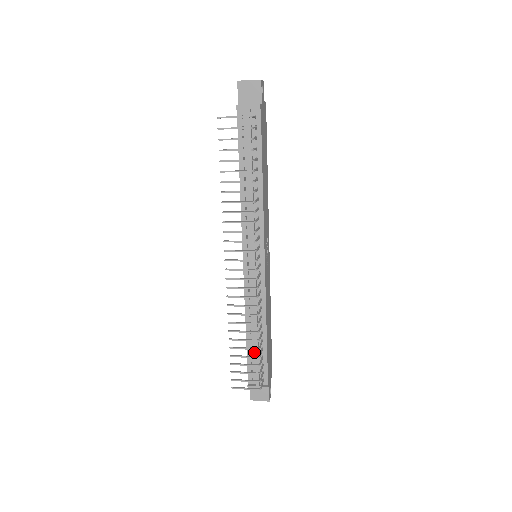
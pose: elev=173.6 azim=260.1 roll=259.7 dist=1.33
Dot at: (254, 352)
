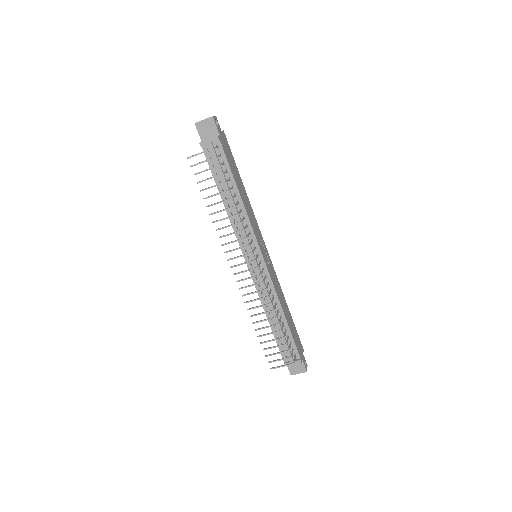
Dot at: (280, 334)
